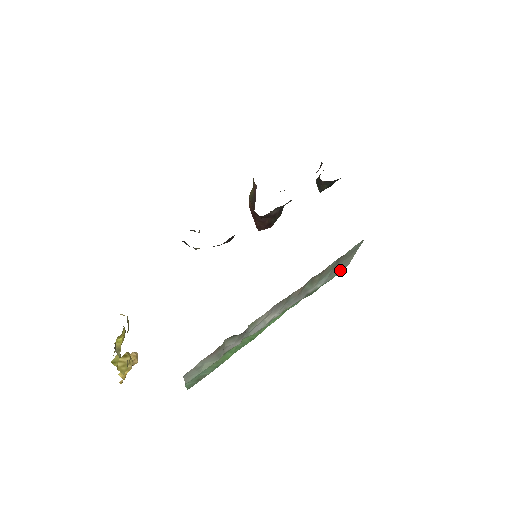
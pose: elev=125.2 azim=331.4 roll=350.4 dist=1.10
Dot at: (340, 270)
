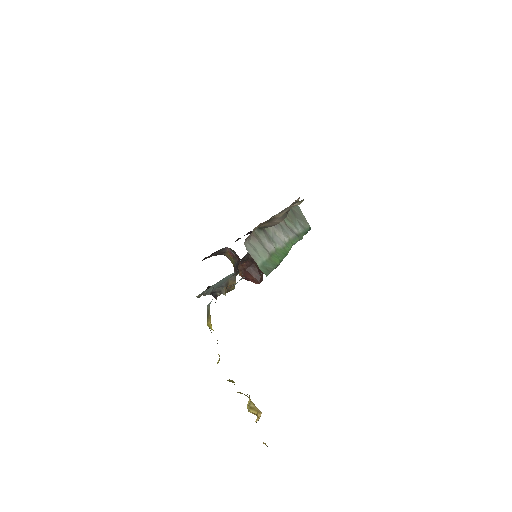
Dot at: (306, 227)
